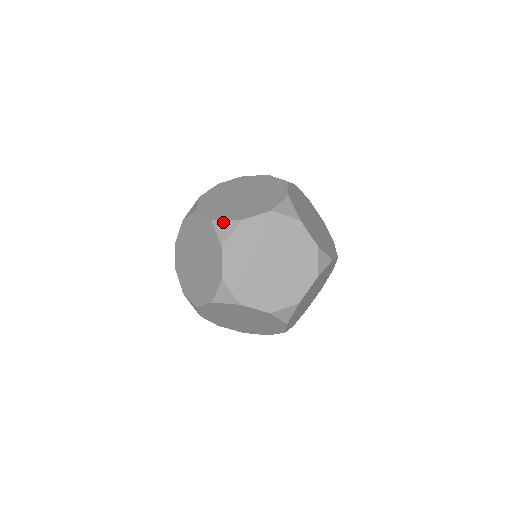
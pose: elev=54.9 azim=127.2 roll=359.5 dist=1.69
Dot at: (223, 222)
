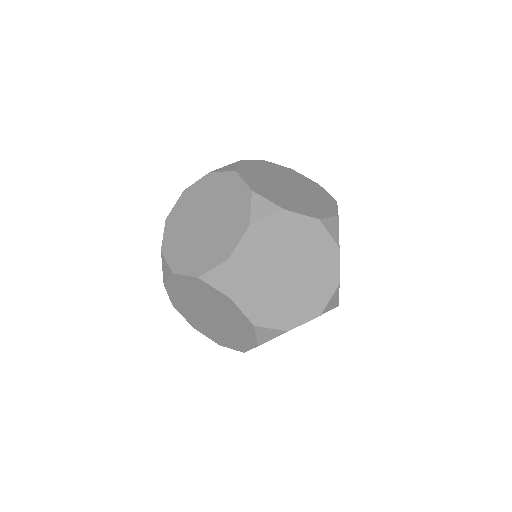
Dot at: (264, 200)
